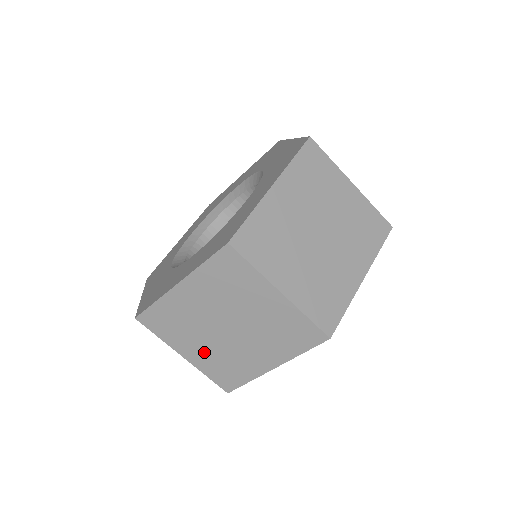
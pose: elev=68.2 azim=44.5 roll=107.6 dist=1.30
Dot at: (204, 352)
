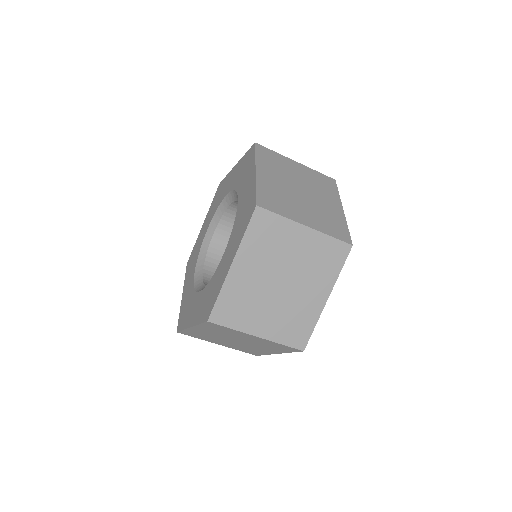
Dot at: (229, 345)
